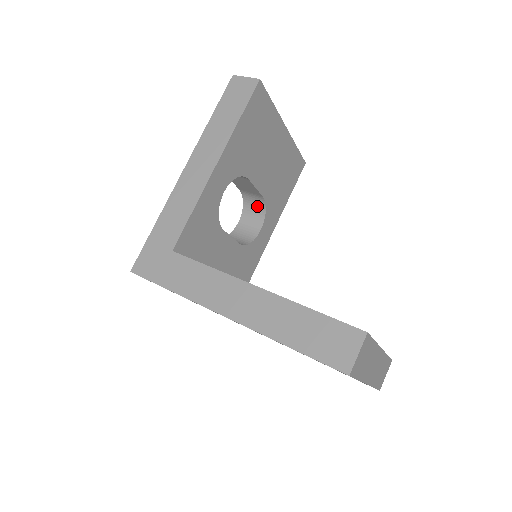
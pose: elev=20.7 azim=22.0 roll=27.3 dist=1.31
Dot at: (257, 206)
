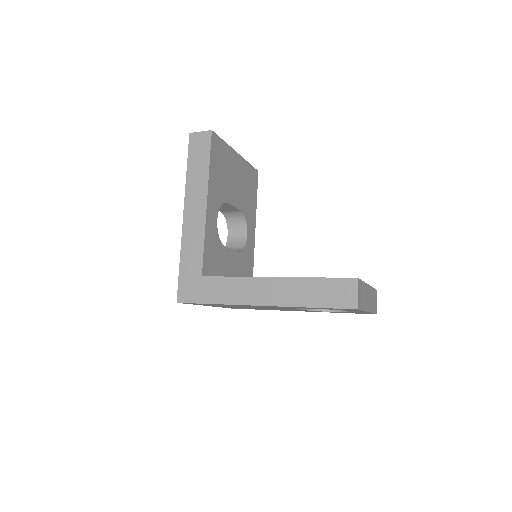
Dot at: (238, 218)
